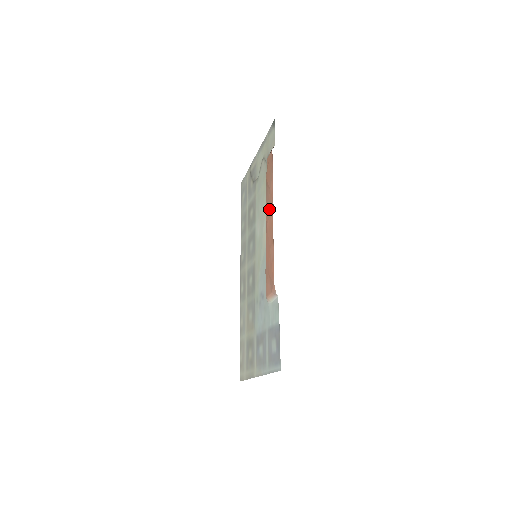
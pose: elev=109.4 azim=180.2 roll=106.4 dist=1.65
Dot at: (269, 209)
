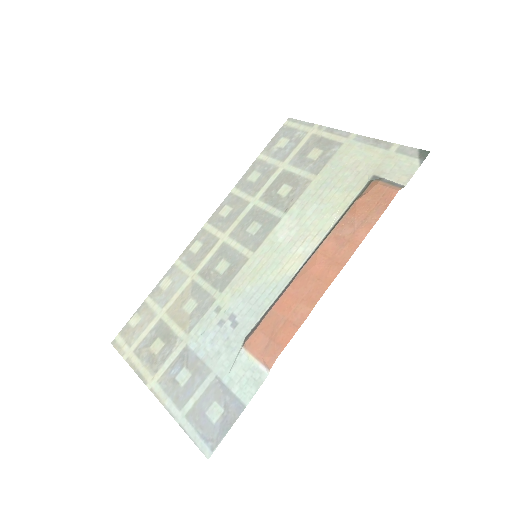
Dot at: (334, 252)
